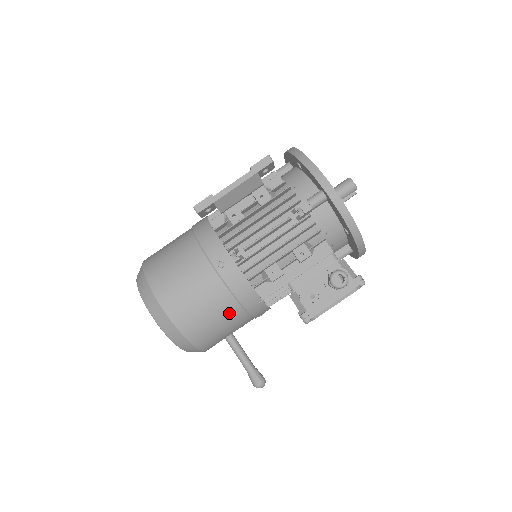
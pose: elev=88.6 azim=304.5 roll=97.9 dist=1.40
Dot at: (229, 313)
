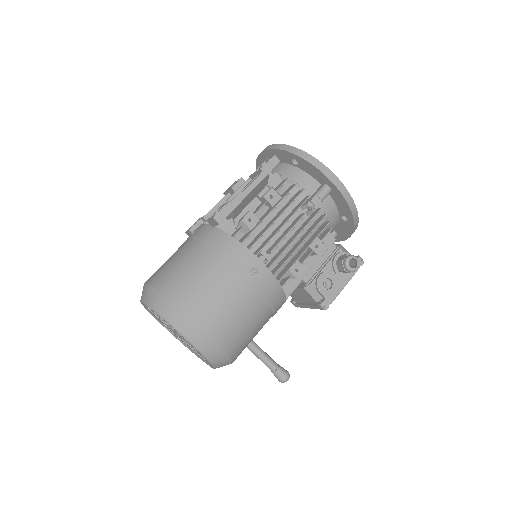
Dot at: (262, 318)
